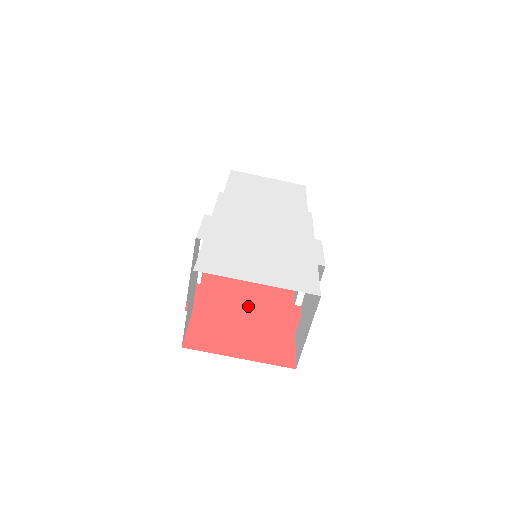
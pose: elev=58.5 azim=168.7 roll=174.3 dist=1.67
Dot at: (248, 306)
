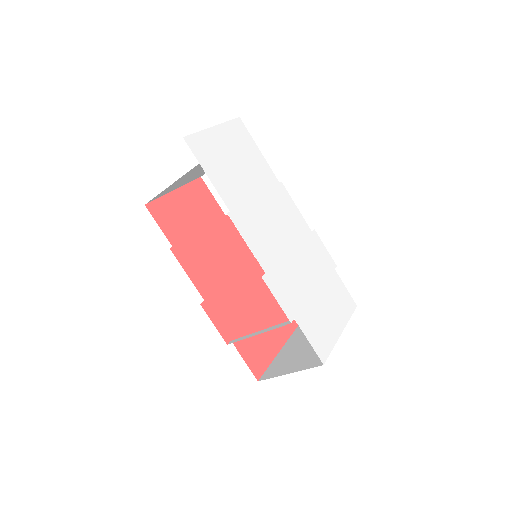
Dot at: (244, 293)
